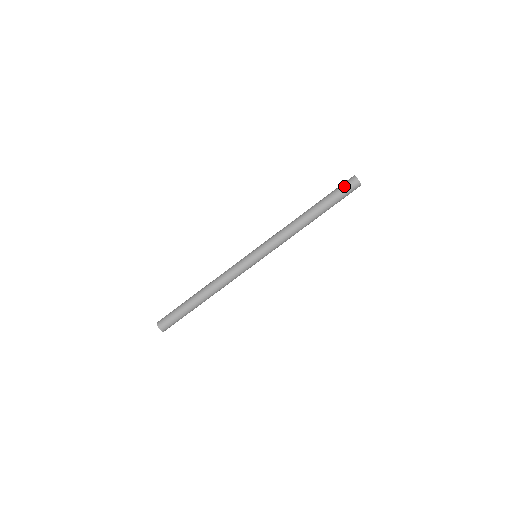
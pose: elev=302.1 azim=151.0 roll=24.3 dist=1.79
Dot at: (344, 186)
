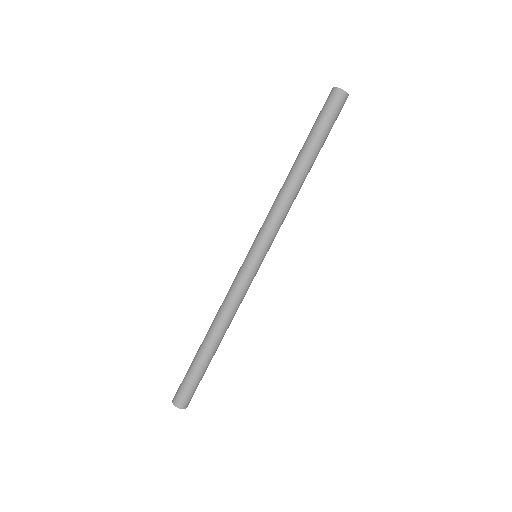
Dot at: (323, 107)
